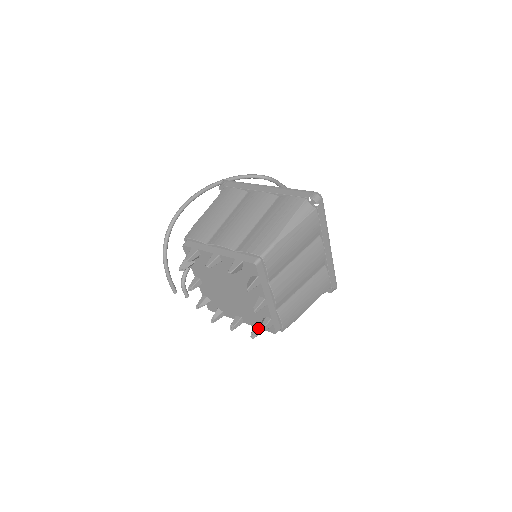
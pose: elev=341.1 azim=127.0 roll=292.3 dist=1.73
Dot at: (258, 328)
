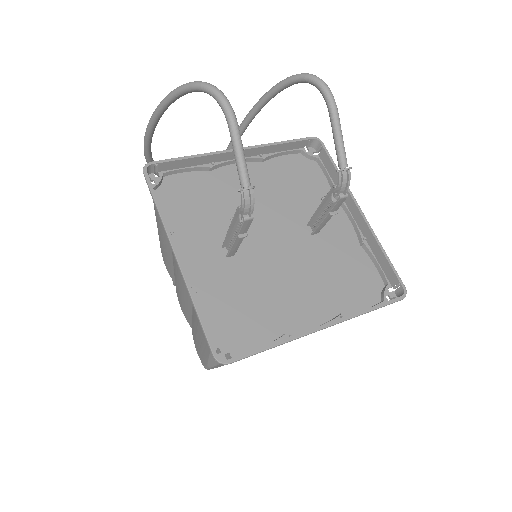
Dot at: occluded
